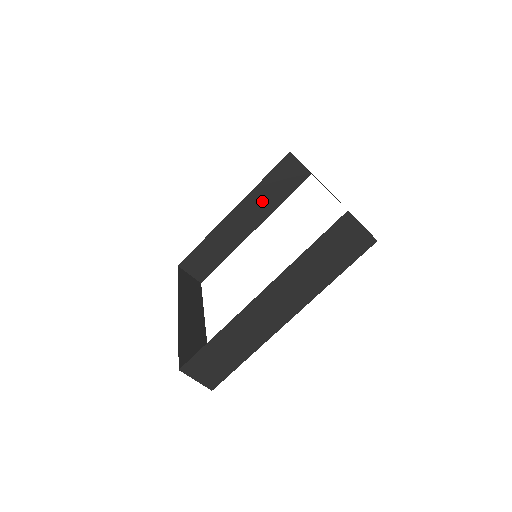
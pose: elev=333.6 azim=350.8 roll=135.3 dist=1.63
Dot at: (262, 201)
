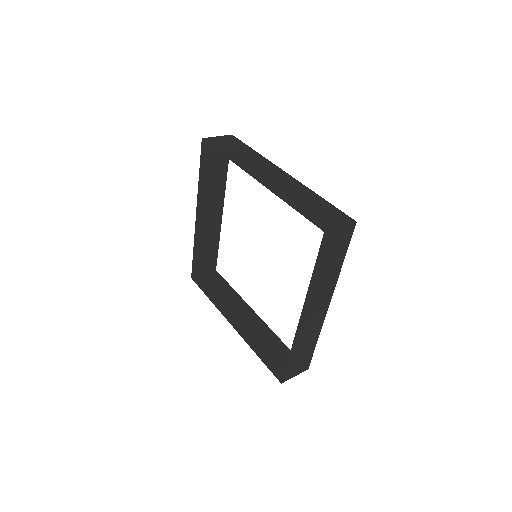
Dot at: (211, 188)
